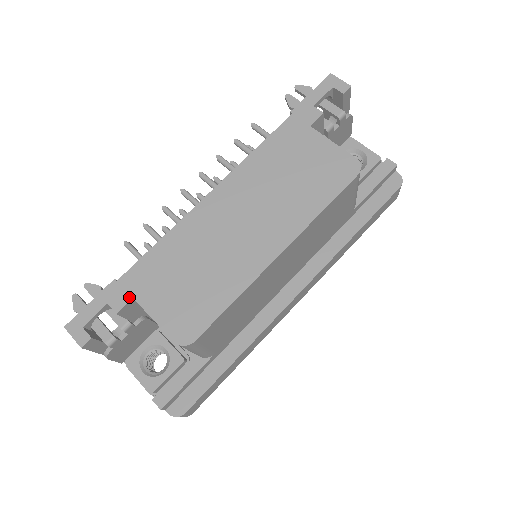
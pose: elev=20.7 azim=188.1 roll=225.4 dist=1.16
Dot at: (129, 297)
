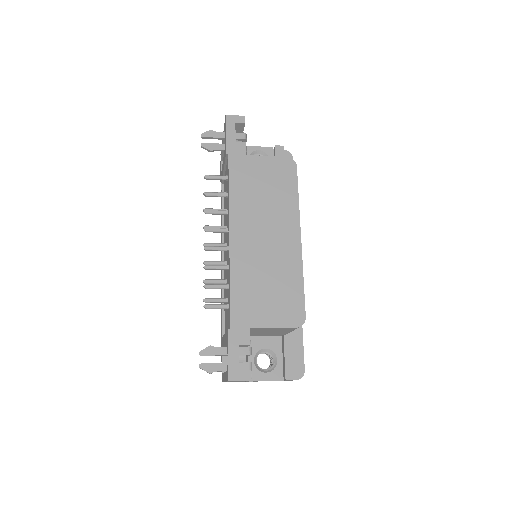
Dot at: (247, 330)
